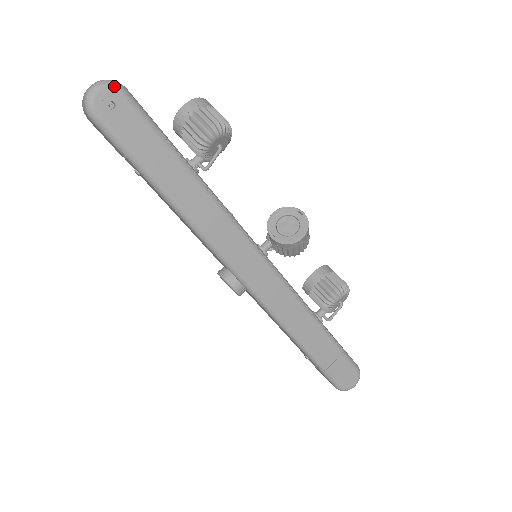
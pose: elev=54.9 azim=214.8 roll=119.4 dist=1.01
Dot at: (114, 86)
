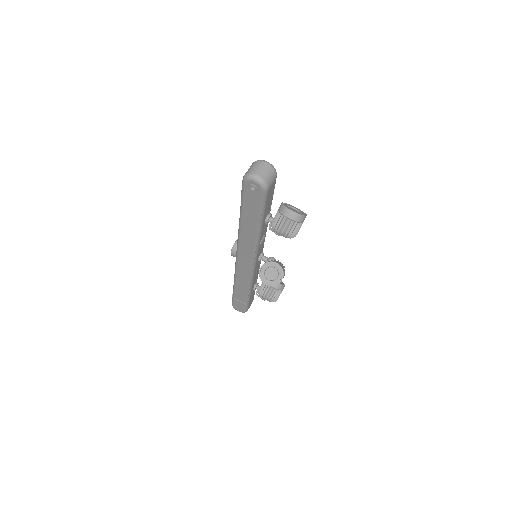
Dot at: (262, 187)
